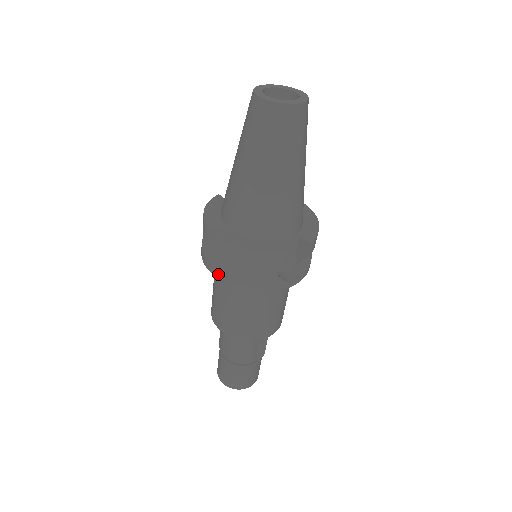
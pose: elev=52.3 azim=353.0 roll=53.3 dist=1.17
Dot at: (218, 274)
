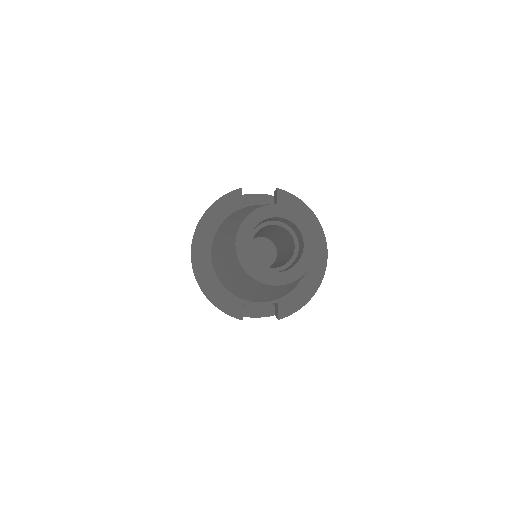
Dot at: occluded
